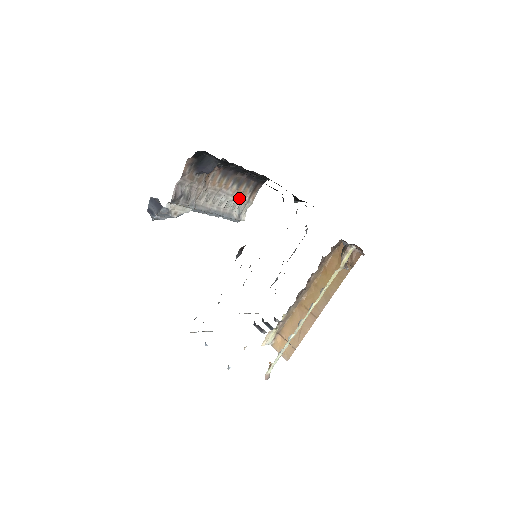
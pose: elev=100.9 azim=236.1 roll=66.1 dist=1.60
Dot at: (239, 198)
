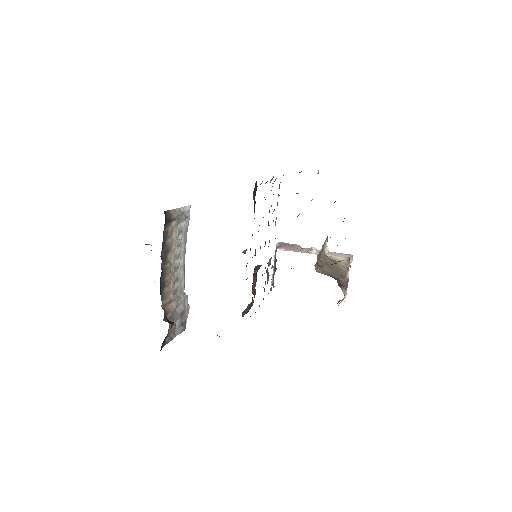
Dot at: (175, 236)
